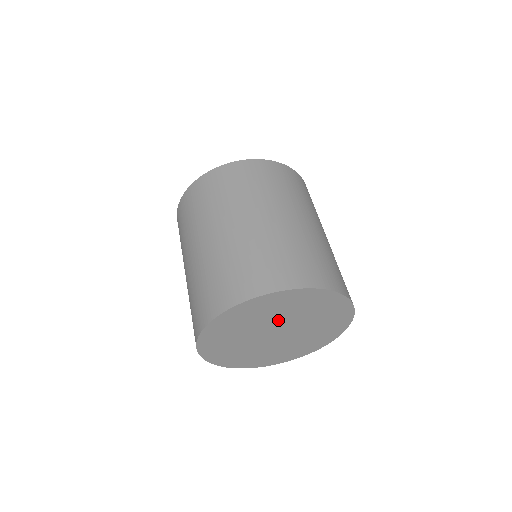
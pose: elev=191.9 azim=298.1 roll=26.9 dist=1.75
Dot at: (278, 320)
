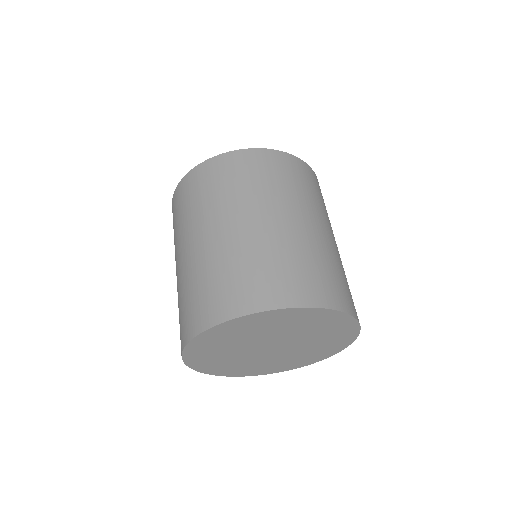
Dot at: (262, 338)
